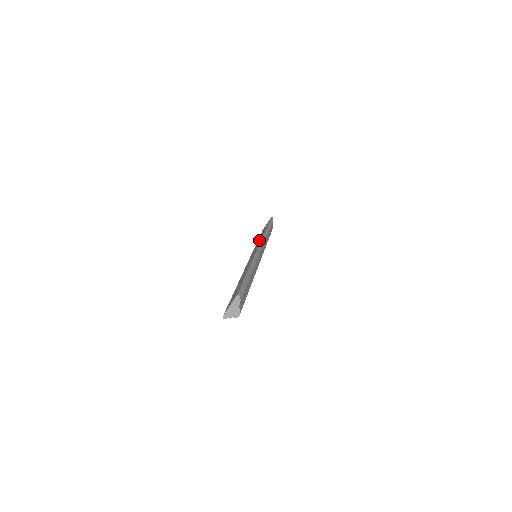
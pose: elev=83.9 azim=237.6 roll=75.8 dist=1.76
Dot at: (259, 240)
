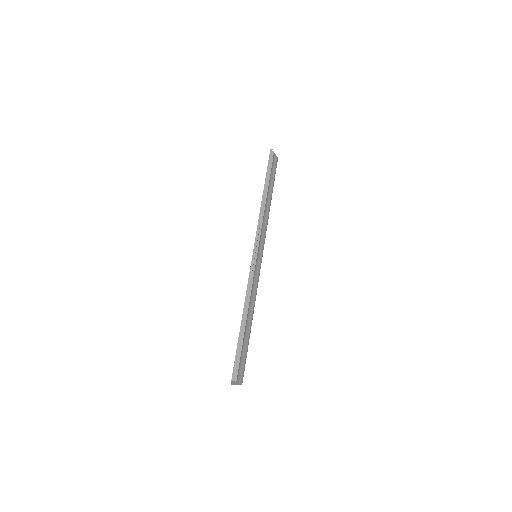
Dot at: occluded
